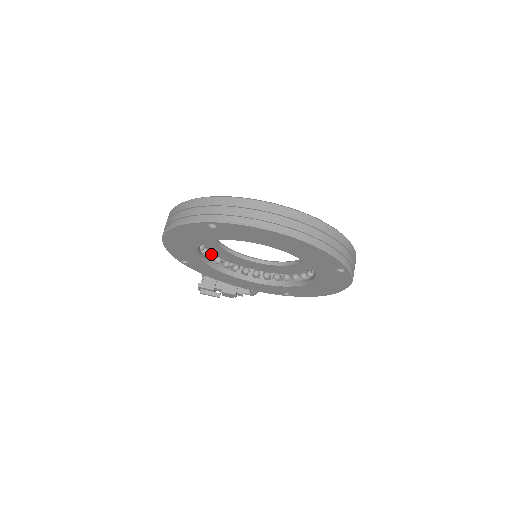
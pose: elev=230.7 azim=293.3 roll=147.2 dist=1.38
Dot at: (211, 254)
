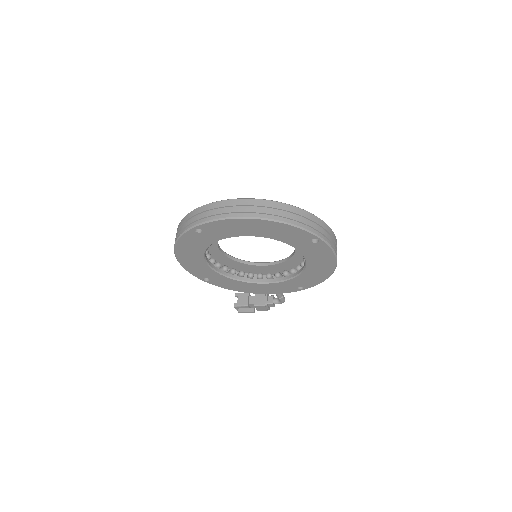
Dot at: (224, 267)
